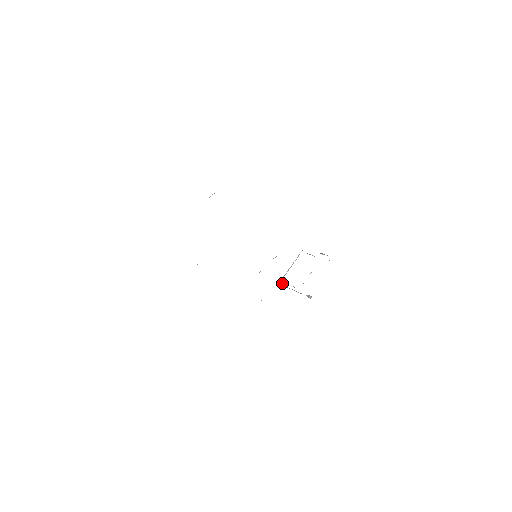
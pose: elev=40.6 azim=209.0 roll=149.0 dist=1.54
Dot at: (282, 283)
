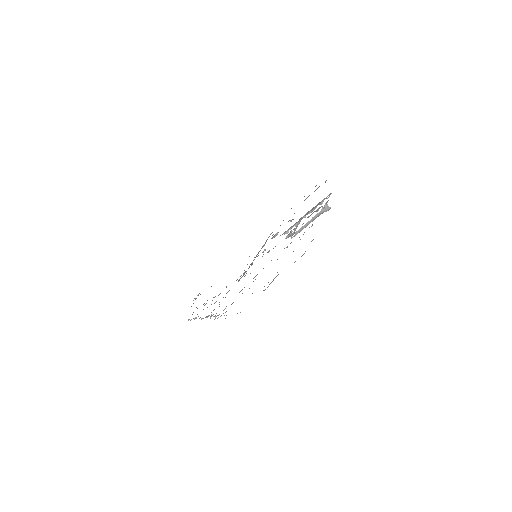
Dot at: occluded
